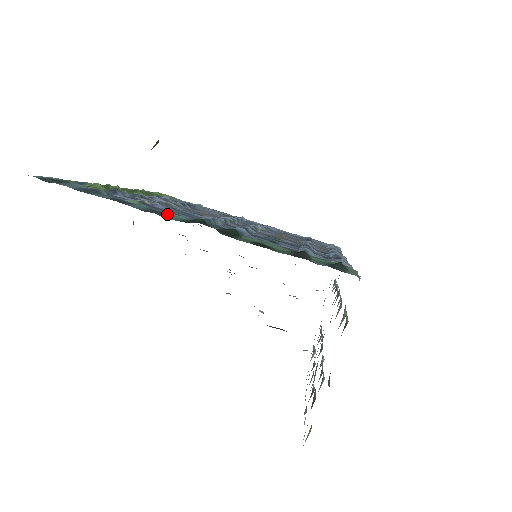
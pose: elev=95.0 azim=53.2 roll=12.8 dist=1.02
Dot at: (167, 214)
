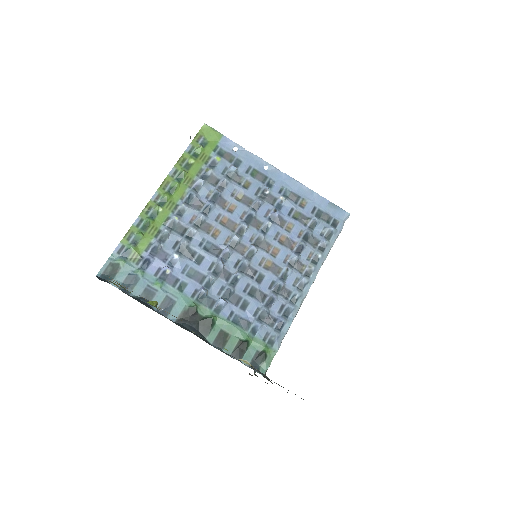
Dot at: (175, 302)
